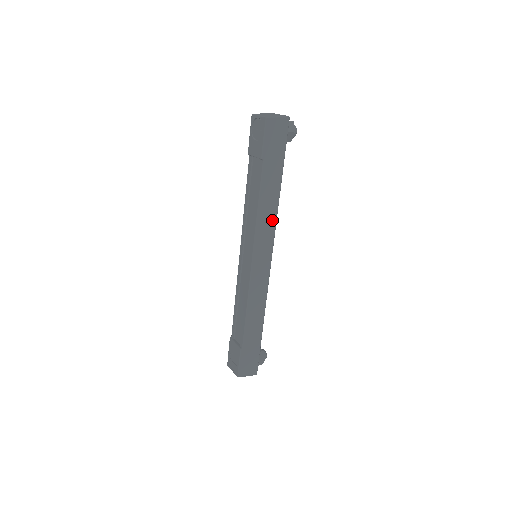
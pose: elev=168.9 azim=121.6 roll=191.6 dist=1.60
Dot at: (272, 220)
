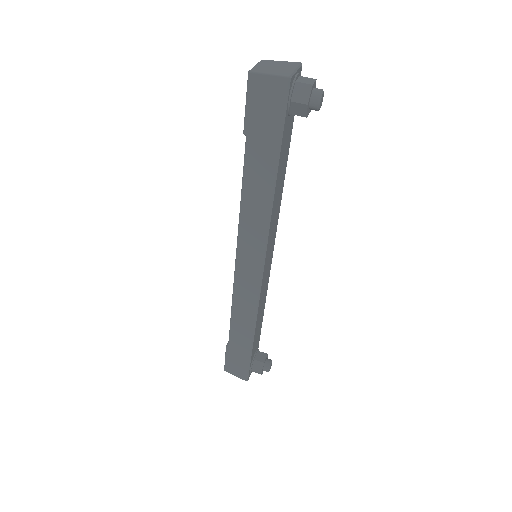
Dot at: (262, 222)
